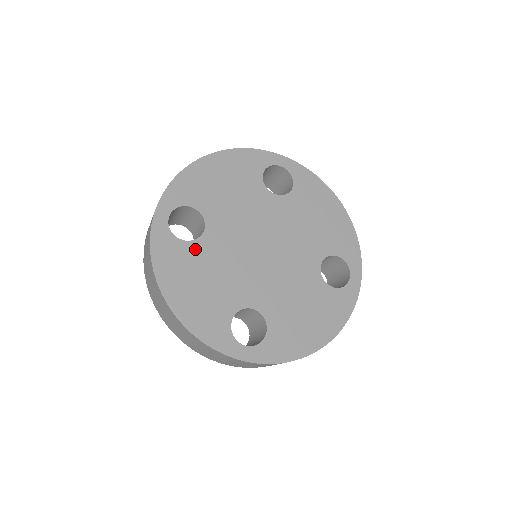
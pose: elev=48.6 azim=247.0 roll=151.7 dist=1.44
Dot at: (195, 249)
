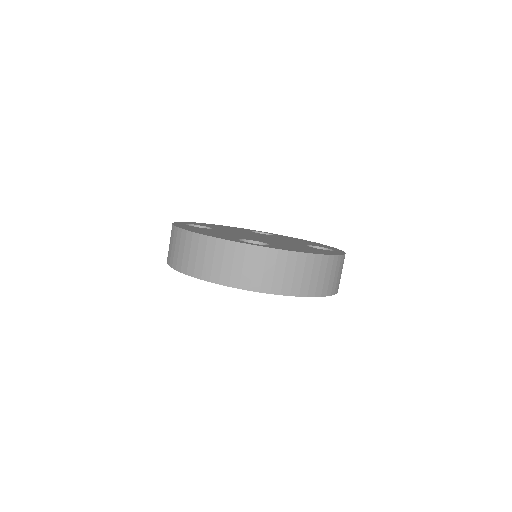
Dot at: (206, 229)
